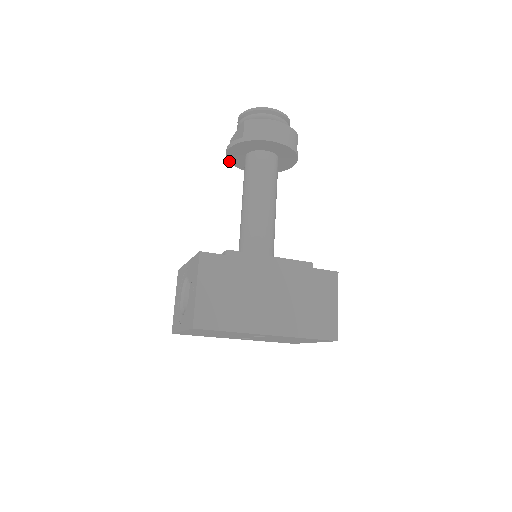
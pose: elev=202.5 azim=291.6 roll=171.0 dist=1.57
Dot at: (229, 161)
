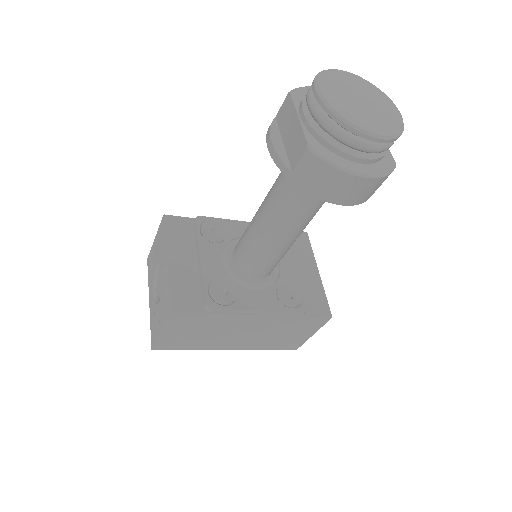
Dot at: occluded
